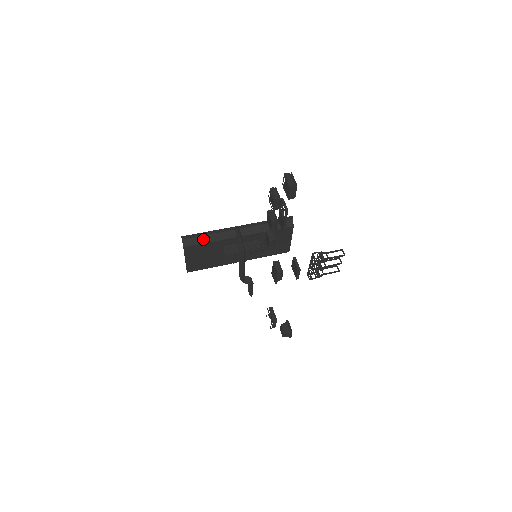
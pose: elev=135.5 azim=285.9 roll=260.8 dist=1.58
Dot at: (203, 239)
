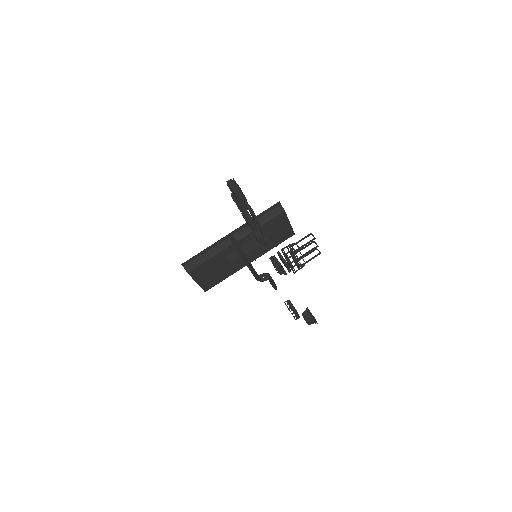
Dot at: (203, 258)
